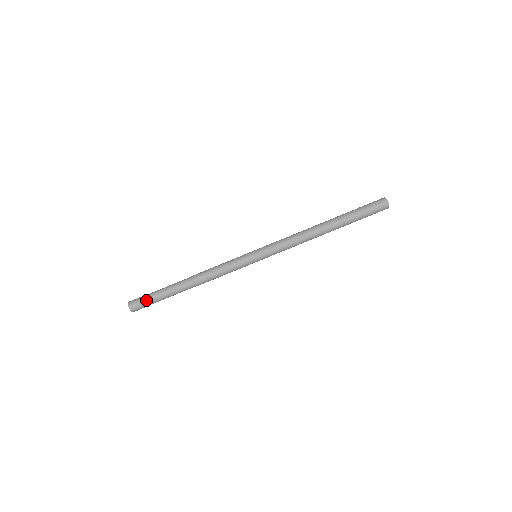
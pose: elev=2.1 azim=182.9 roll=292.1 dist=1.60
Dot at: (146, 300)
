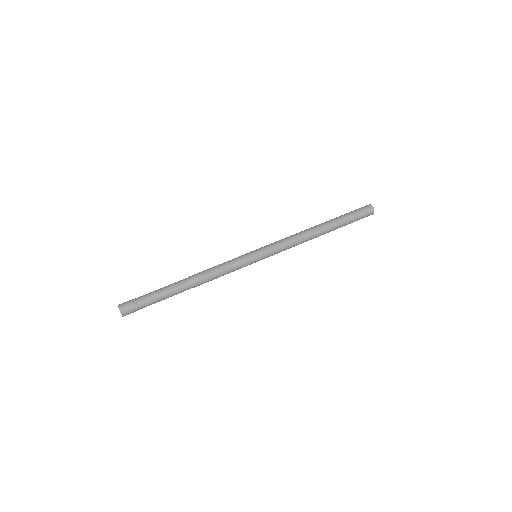
Dot at: (142, 305)
